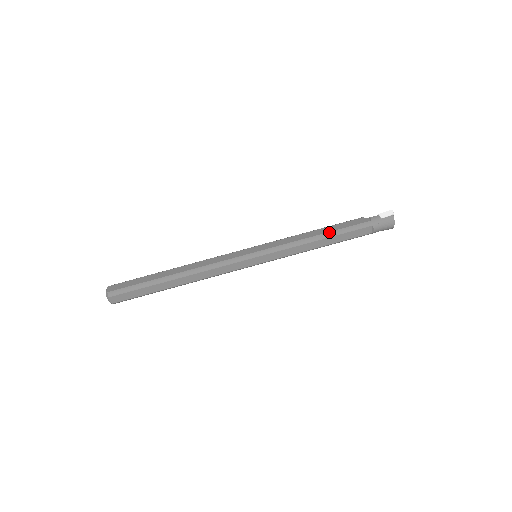
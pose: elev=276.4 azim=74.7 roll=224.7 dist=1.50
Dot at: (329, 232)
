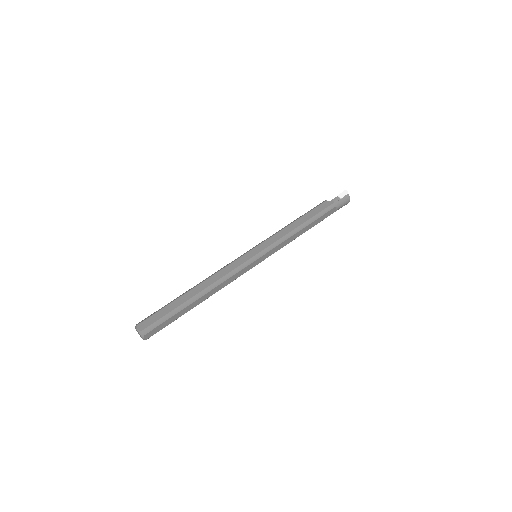
Dot at: (308, 220)
